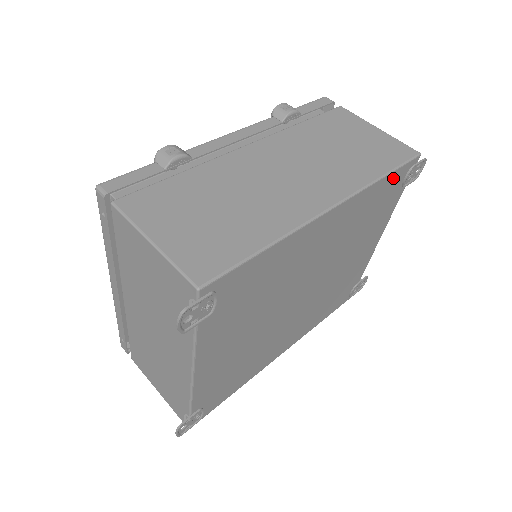
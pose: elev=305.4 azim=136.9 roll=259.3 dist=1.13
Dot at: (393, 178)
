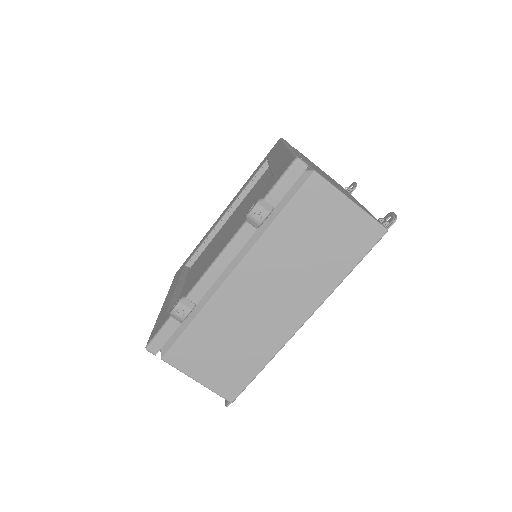
Dot at: occluded
